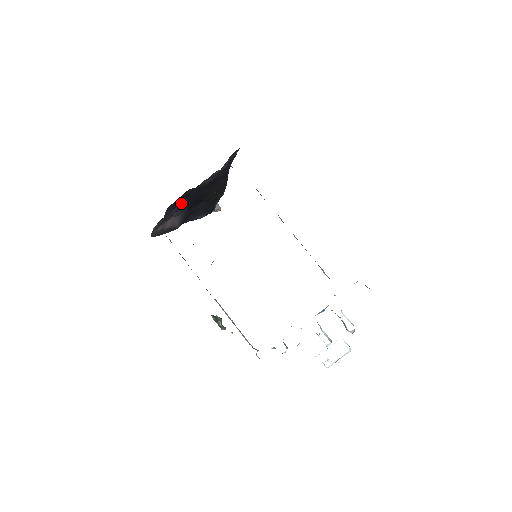
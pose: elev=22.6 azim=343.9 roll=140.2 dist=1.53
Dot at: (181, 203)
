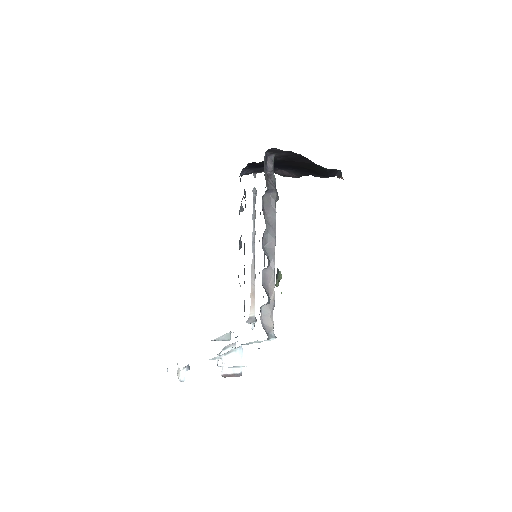
Dot at: occluded
